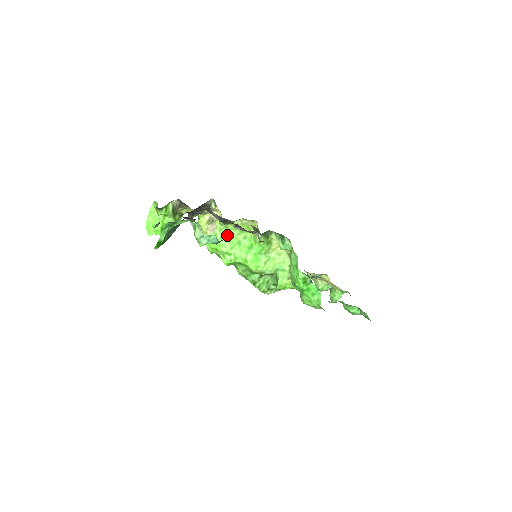
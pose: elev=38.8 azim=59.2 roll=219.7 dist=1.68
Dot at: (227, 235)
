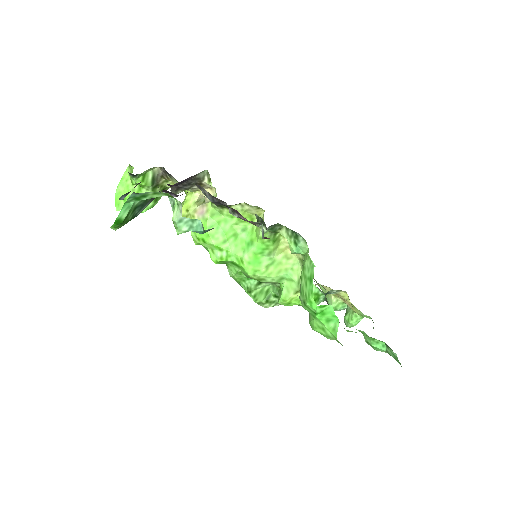
Dot at: (220, 223)
